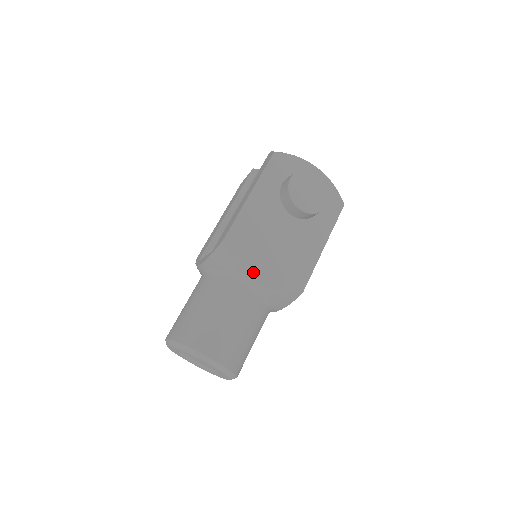
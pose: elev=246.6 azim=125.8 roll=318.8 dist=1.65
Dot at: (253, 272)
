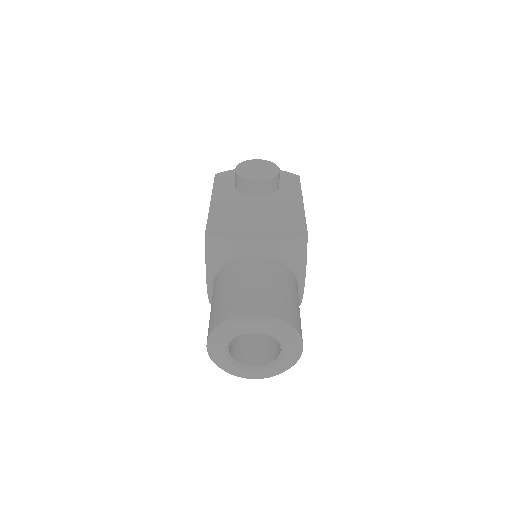
Dot at: (248, 238)
